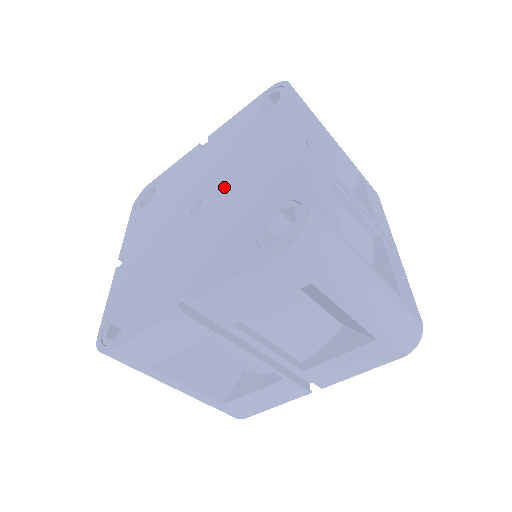
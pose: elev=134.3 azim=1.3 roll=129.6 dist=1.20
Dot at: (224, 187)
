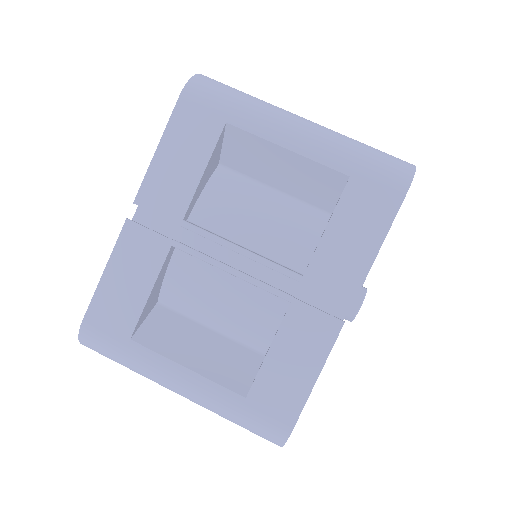
Dot at: occluded
